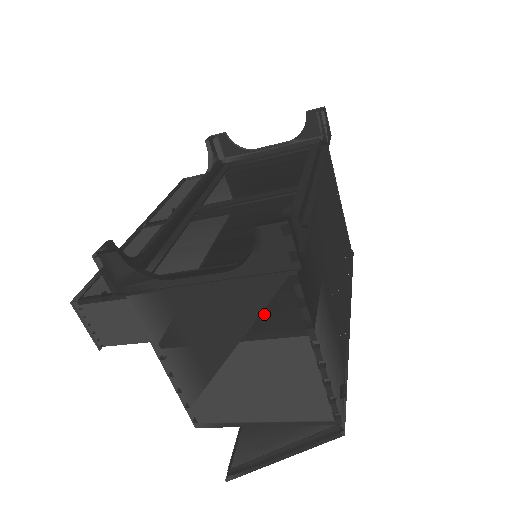
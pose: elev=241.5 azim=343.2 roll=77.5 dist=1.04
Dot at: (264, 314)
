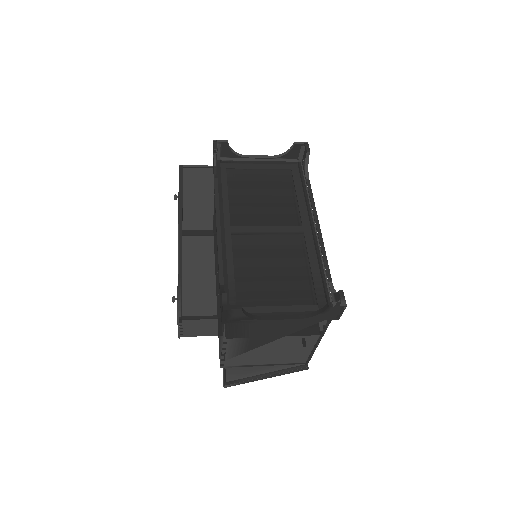
Dot at: (303, 330)
